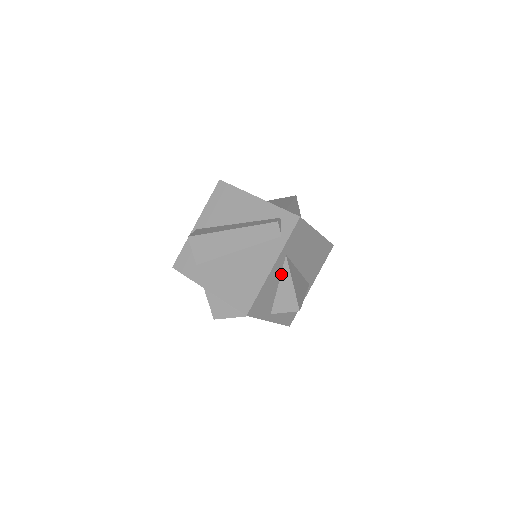
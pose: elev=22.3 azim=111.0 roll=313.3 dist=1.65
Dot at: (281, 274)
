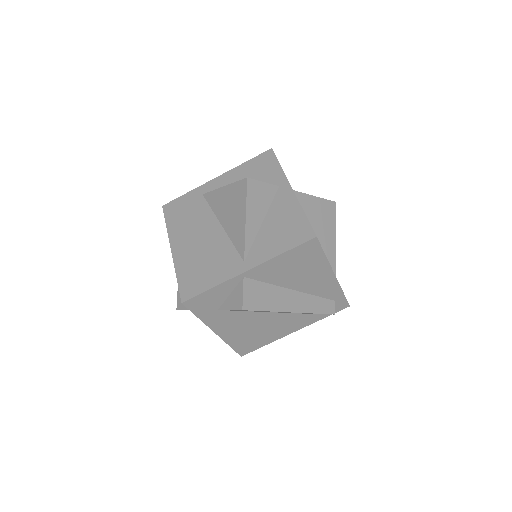
Dot at: occluded
